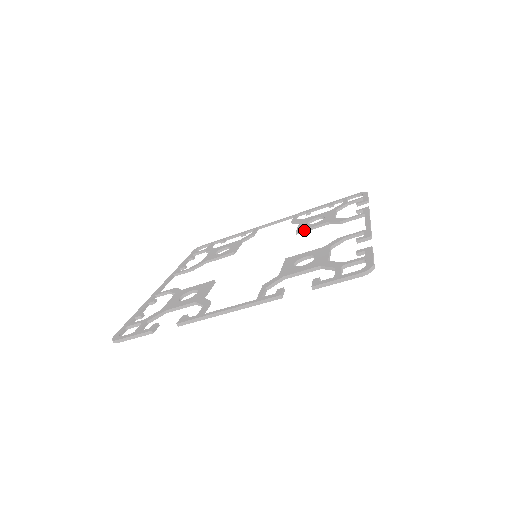
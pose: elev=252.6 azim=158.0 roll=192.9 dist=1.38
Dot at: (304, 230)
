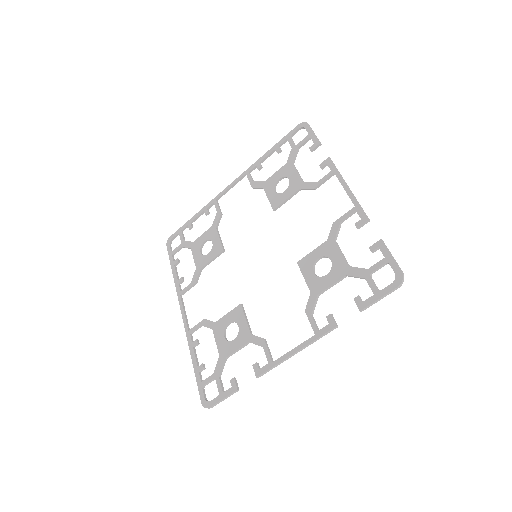
Dot at: (280, 205)
